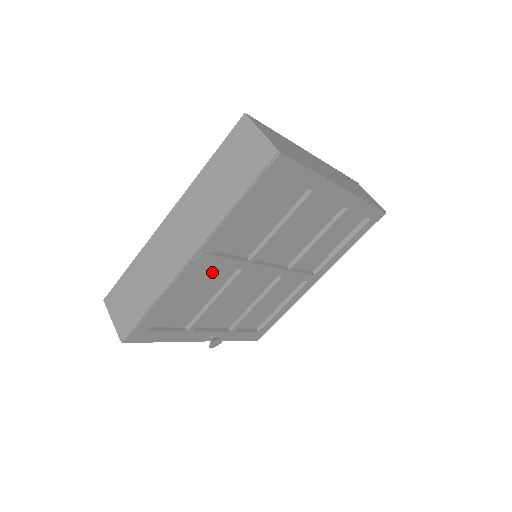
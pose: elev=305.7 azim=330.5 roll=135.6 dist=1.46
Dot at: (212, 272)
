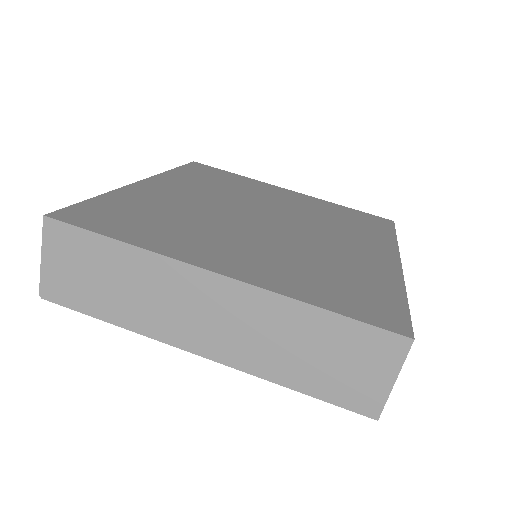
Dot at: occluded
